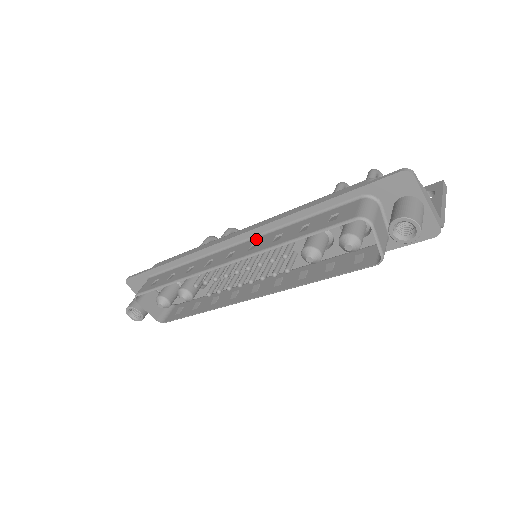
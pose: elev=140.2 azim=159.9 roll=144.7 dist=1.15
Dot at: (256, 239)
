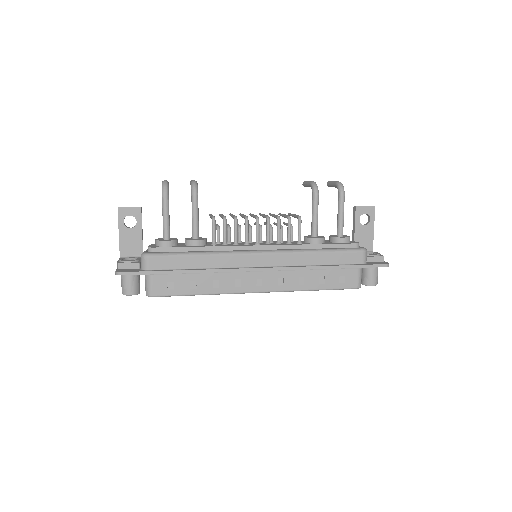
Dot at: (280, 273)
